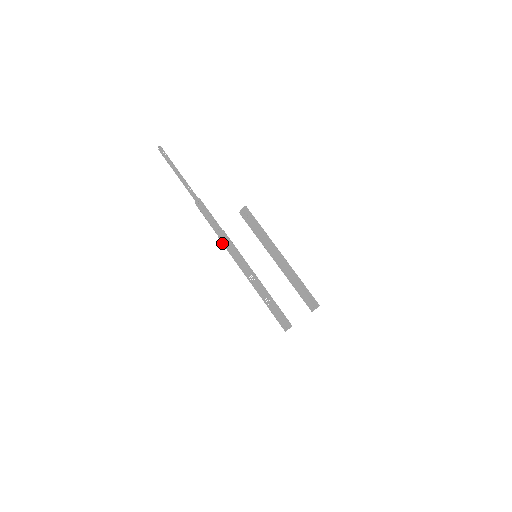
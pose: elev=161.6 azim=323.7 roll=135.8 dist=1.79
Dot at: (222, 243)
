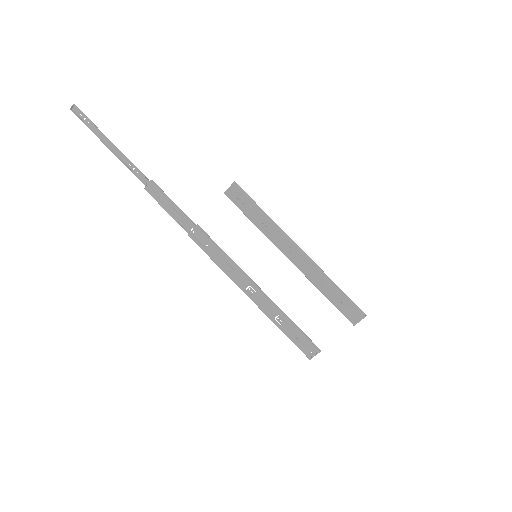
Dot at: occluded
